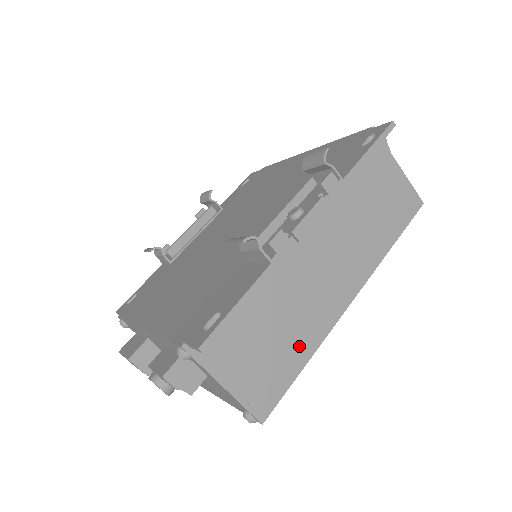
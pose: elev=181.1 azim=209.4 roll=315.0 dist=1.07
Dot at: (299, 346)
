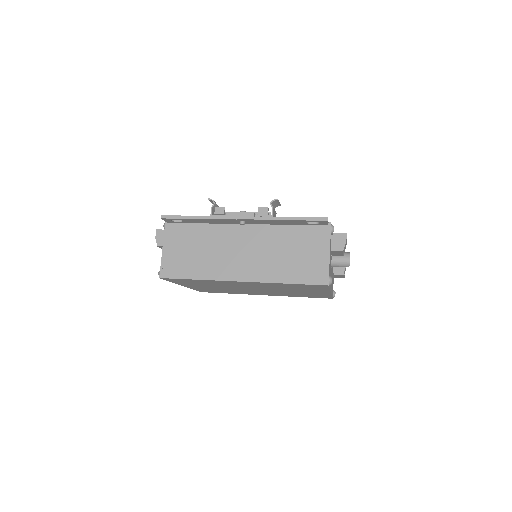
Dot at: (200, 269)
